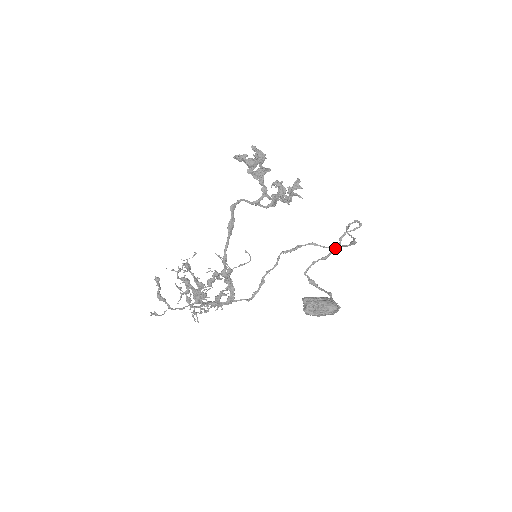
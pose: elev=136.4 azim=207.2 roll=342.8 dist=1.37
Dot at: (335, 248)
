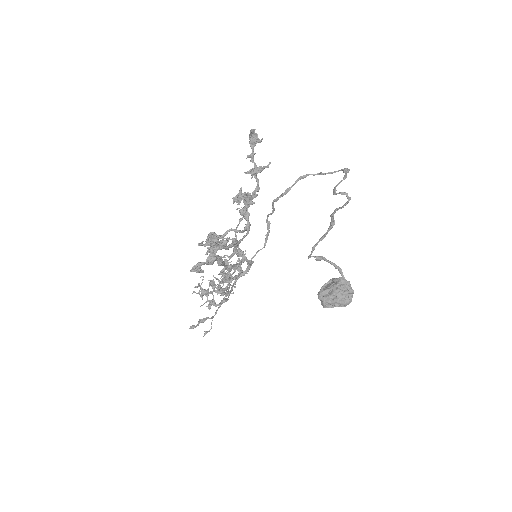
Dot at: occluded
